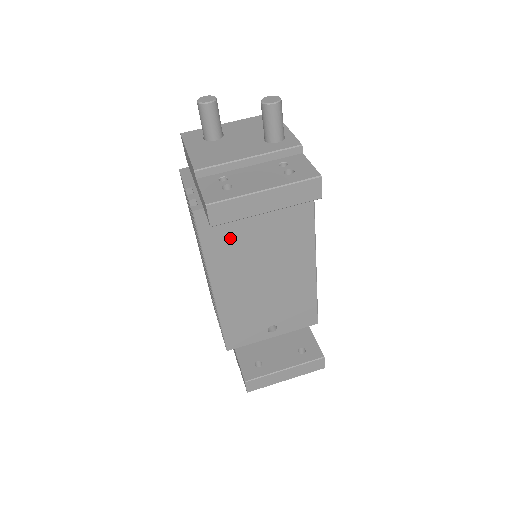
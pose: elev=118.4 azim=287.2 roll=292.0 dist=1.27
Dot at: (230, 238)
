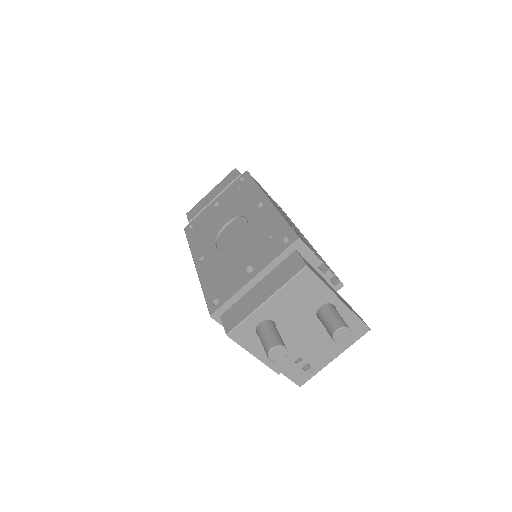
Dot at: occluded
